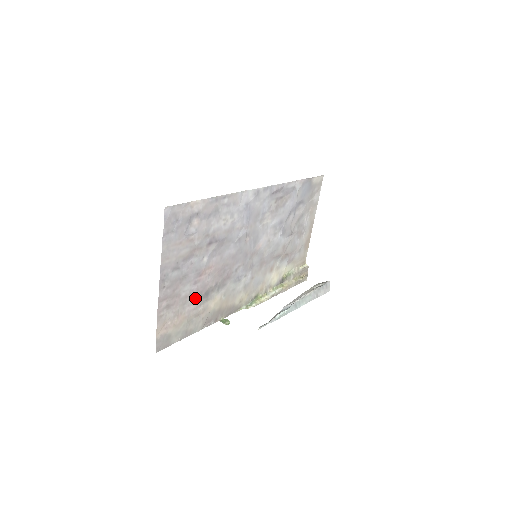
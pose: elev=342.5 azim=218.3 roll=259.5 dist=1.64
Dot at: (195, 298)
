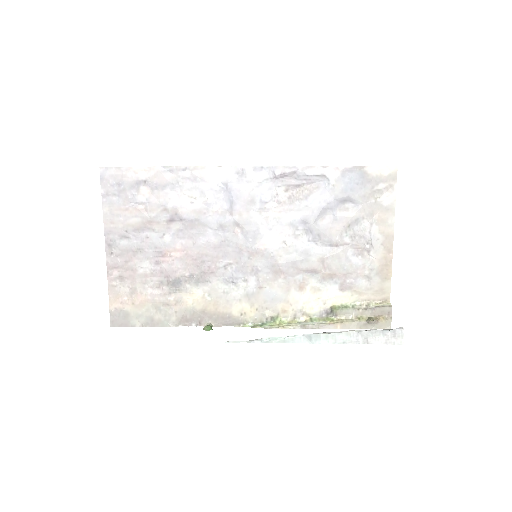
Dot at: (160, 282)
